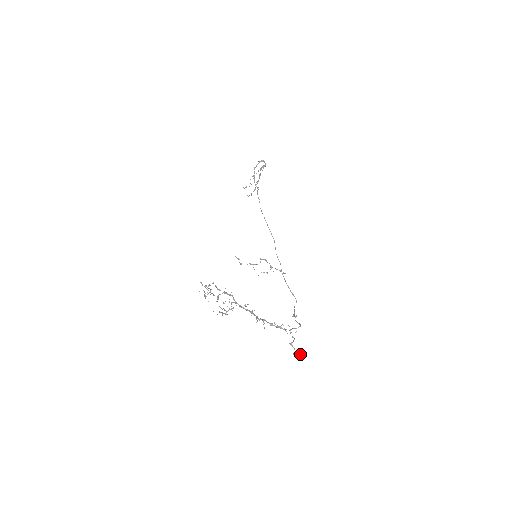
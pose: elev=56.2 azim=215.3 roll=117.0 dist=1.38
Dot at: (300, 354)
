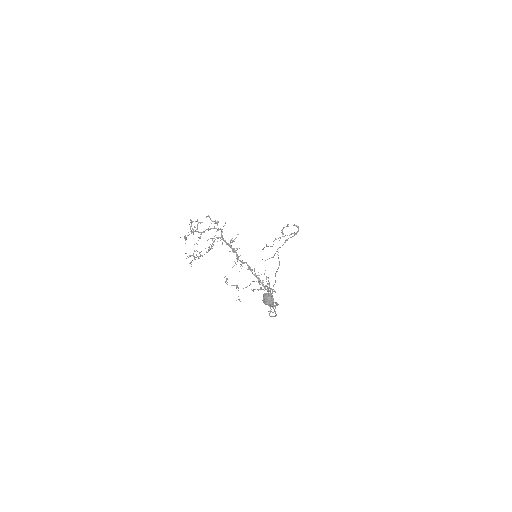
Dot at: (272, 296)
